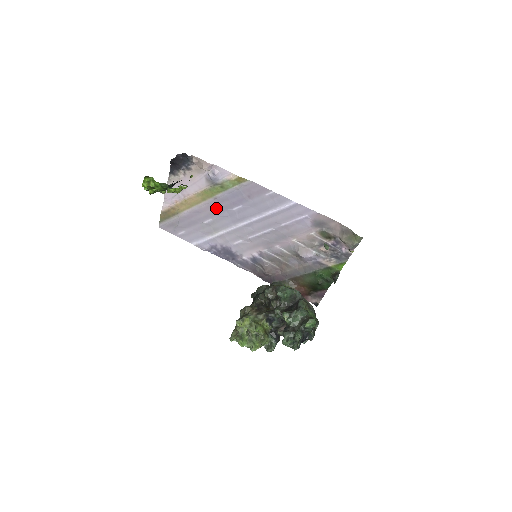
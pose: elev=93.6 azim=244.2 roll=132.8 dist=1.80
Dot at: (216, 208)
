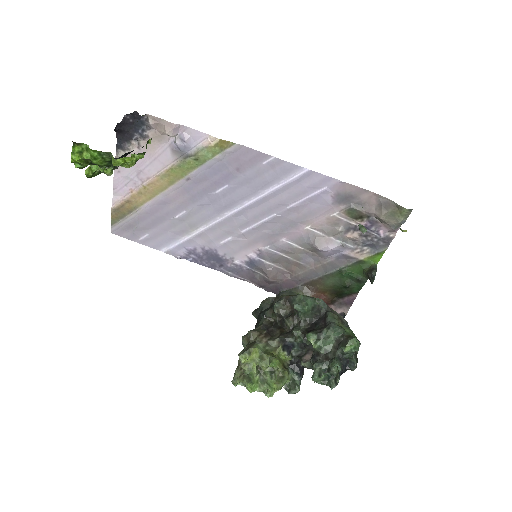
Dot at: (190, 194)
